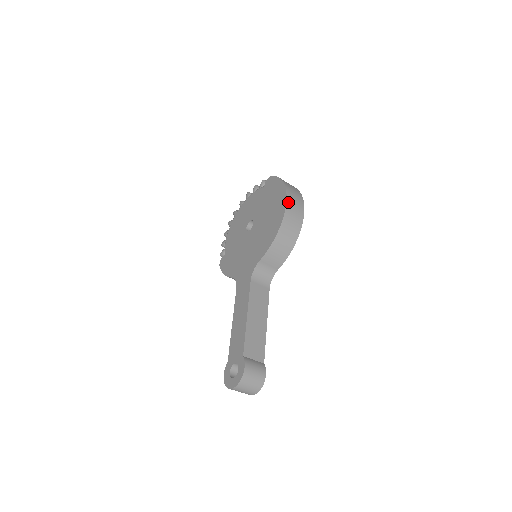
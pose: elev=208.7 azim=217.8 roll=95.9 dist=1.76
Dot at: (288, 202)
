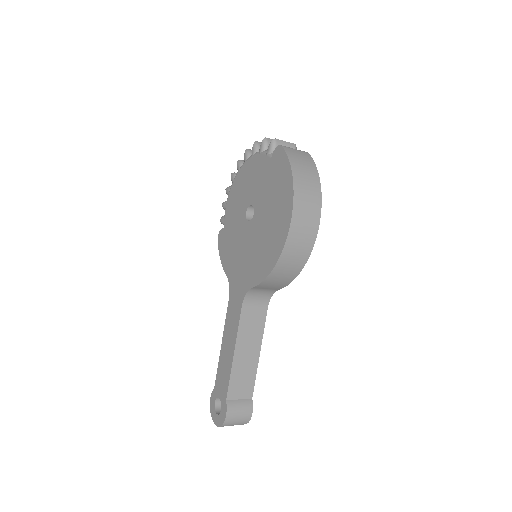
Dot at: (293, 222)
